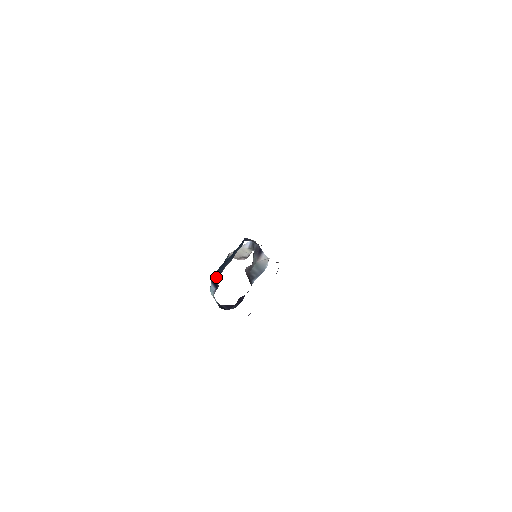
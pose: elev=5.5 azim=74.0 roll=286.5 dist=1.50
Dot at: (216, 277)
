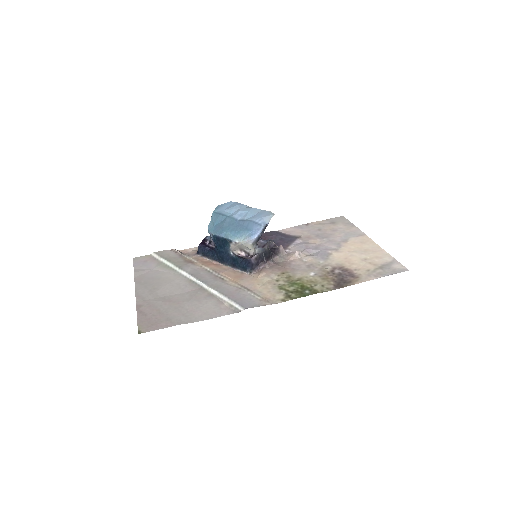
Dot at: (215, 252)
